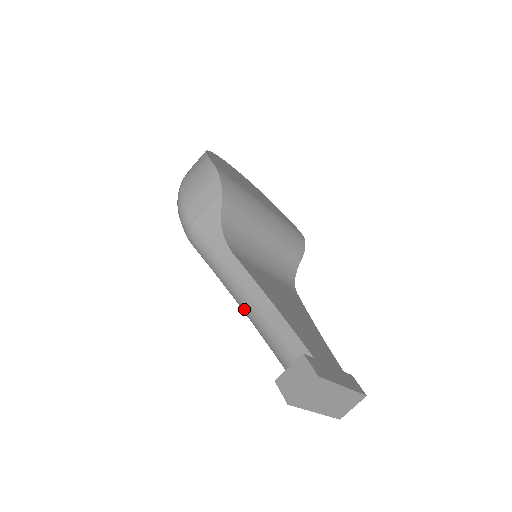
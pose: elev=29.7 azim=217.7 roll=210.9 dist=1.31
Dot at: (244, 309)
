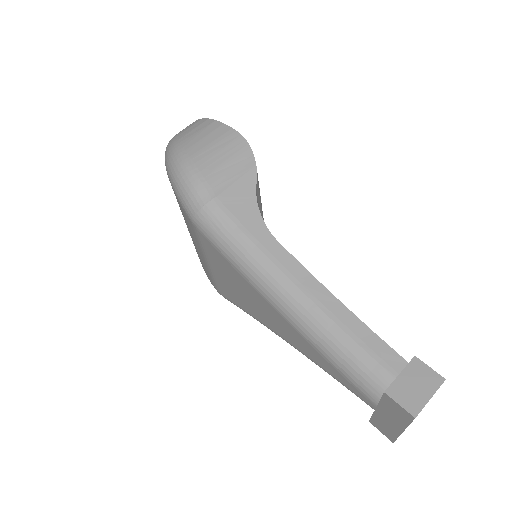
Dot at: (294, 311)
